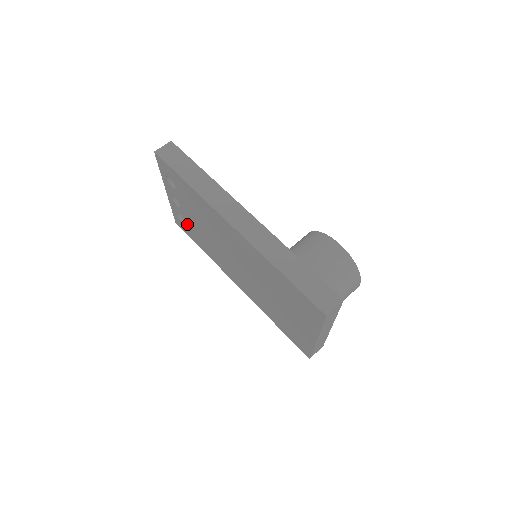
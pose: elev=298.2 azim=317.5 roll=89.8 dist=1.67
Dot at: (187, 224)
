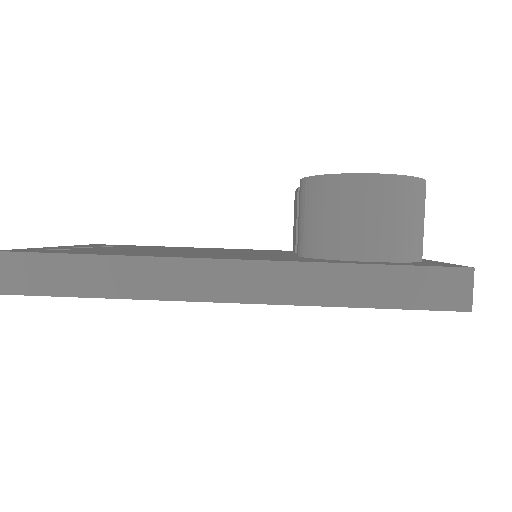
Dot at: occluded
